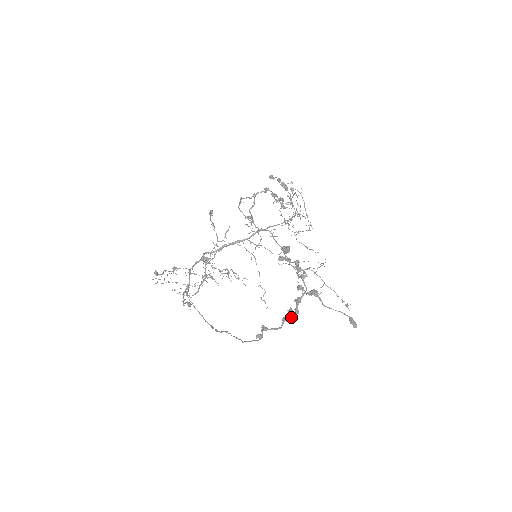
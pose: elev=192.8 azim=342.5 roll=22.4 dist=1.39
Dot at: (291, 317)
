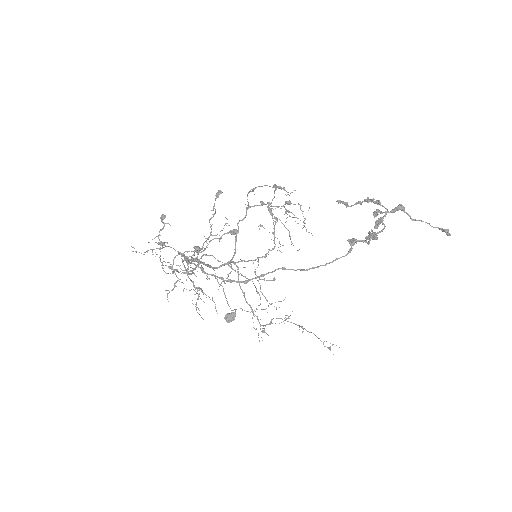
Dot at: (379, 232)
